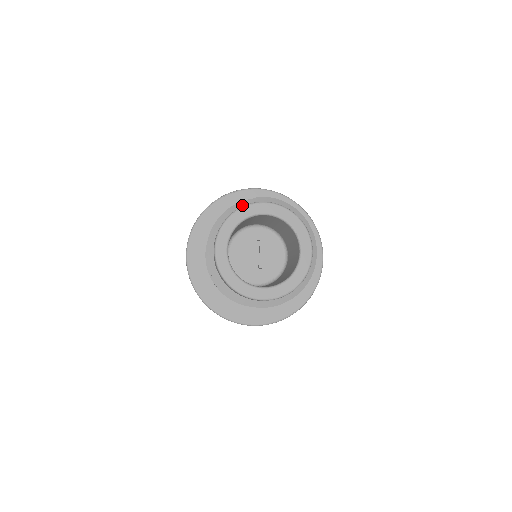
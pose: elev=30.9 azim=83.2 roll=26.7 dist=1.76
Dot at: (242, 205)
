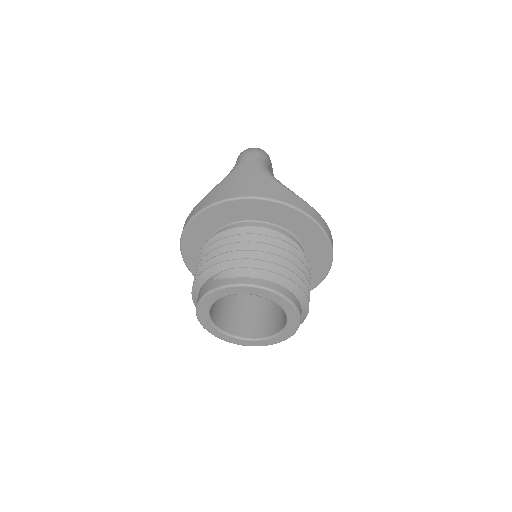
Dot at: (214, 277)
